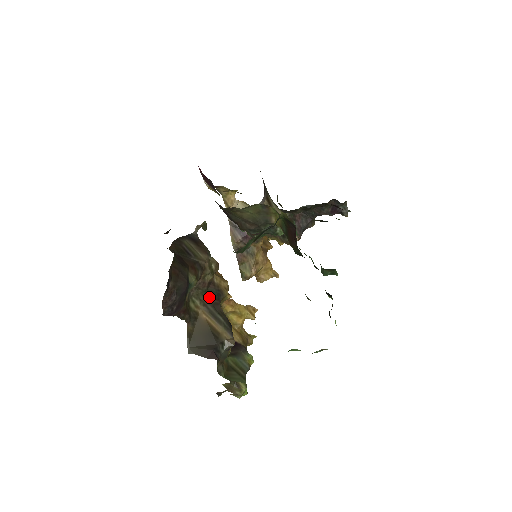
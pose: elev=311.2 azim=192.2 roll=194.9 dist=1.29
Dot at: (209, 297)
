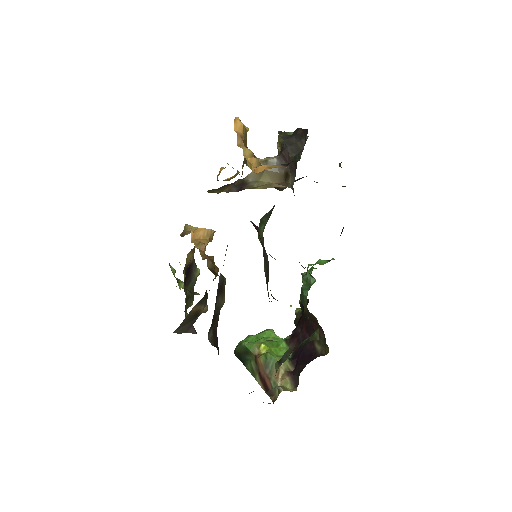
Dot at: occluded
